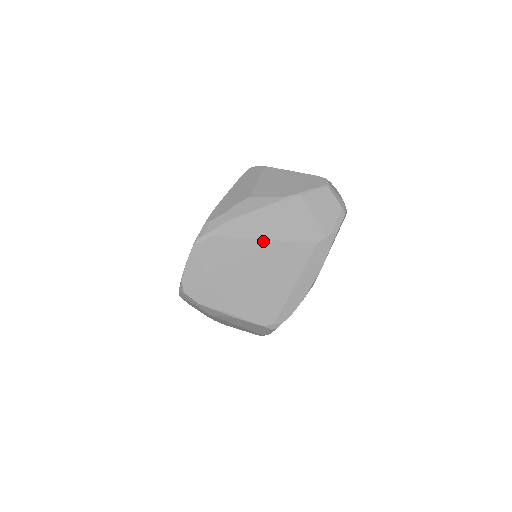
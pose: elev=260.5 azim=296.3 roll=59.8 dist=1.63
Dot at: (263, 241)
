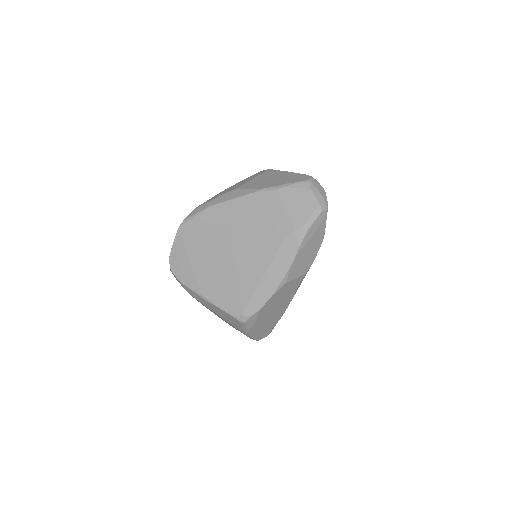
Dot at: (236, 228)
